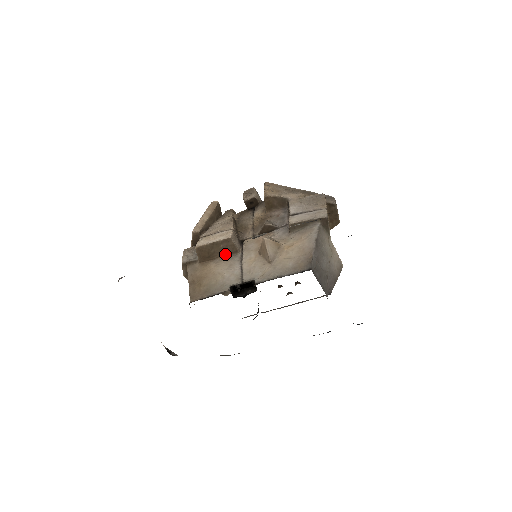
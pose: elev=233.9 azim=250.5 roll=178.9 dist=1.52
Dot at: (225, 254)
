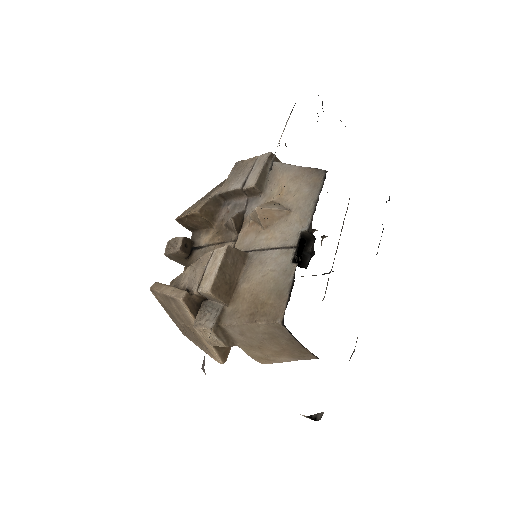
Dot at: (240, 268)
